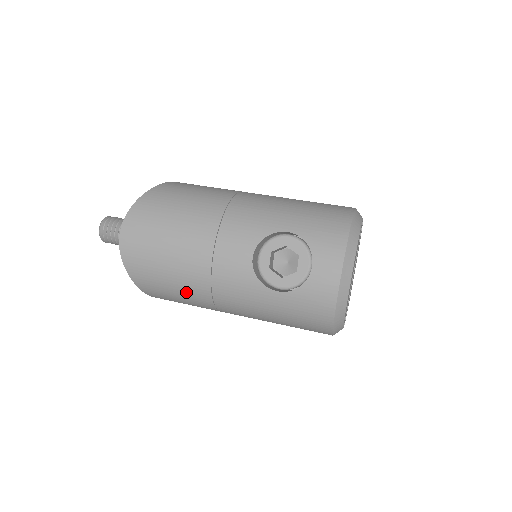
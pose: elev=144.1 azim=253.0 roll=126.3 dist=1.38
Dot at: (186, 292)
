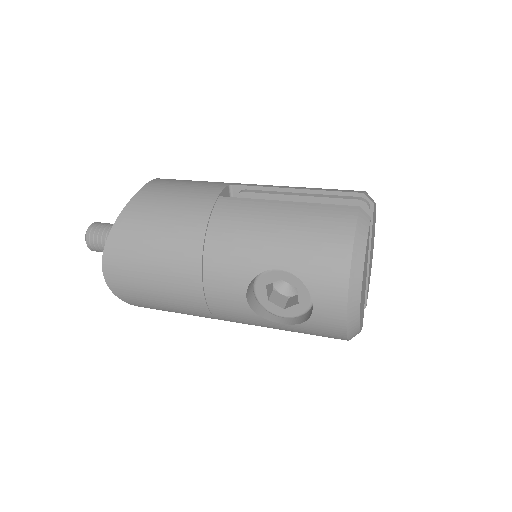
Dot at: occluded
